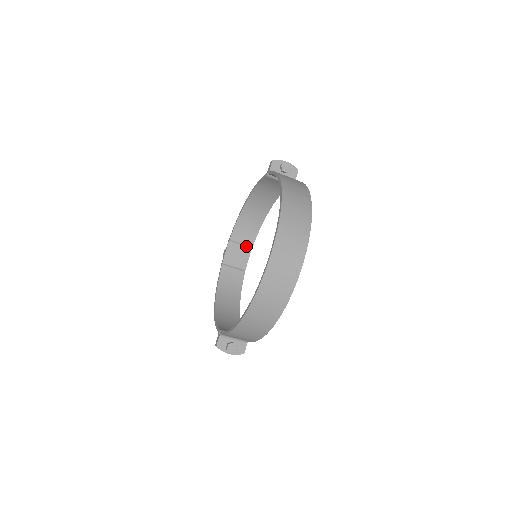
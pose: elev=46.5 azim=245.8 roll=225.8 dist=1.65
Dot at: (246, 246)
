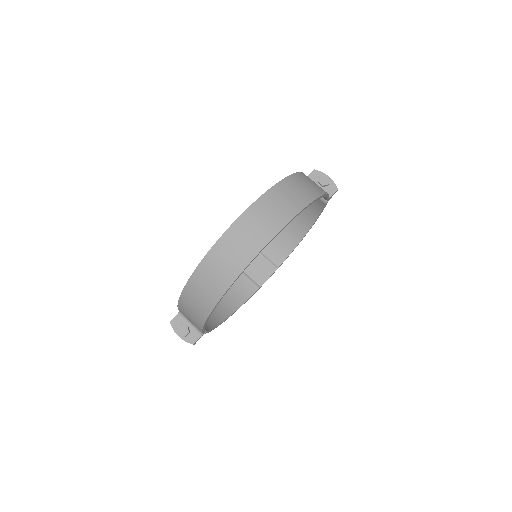
Dot at: (272, 264)
